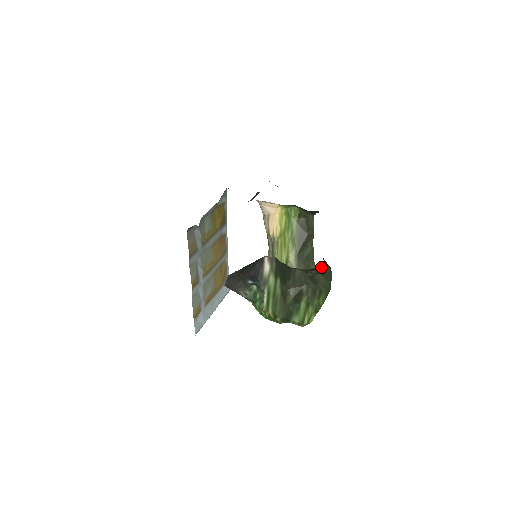
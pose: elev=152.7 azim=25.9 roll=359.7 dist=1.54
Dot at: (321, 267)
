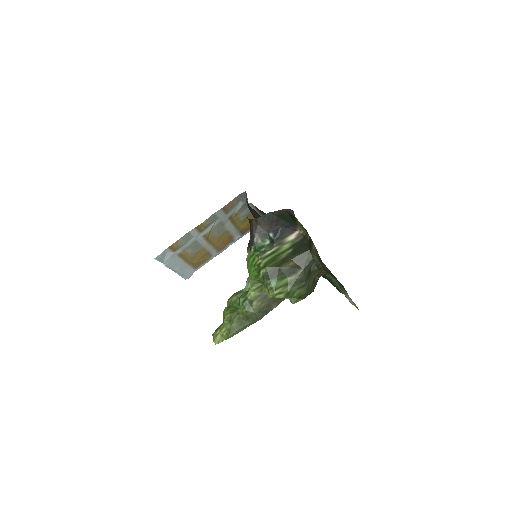
Dot at: (319, 274)
